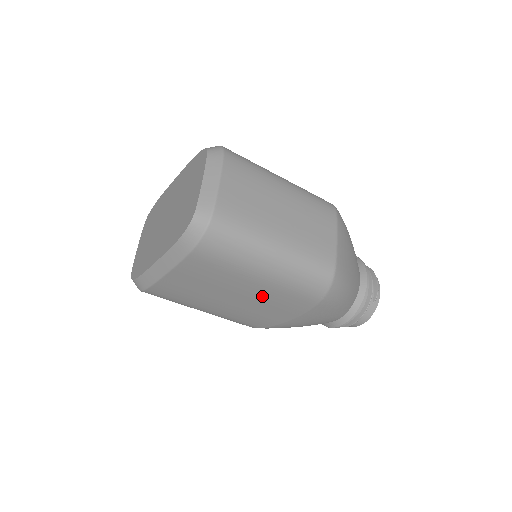
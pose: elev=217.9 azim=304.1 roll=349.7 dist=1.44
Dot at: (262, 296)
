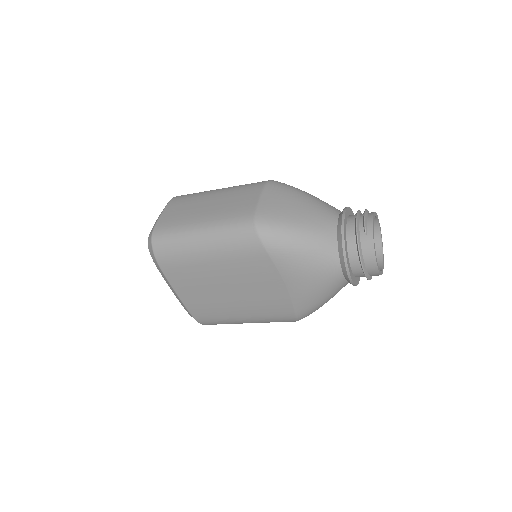
Dot at: (233, 274)
